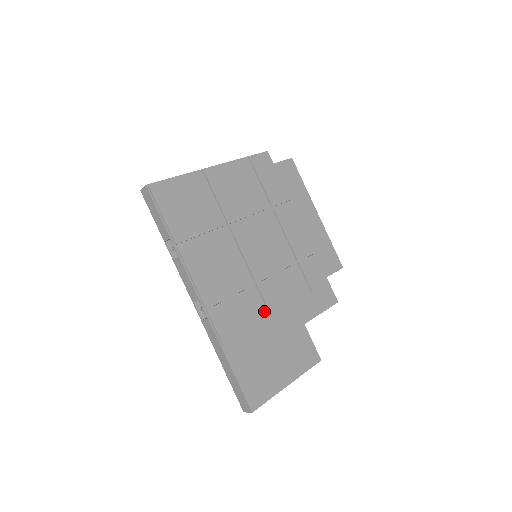
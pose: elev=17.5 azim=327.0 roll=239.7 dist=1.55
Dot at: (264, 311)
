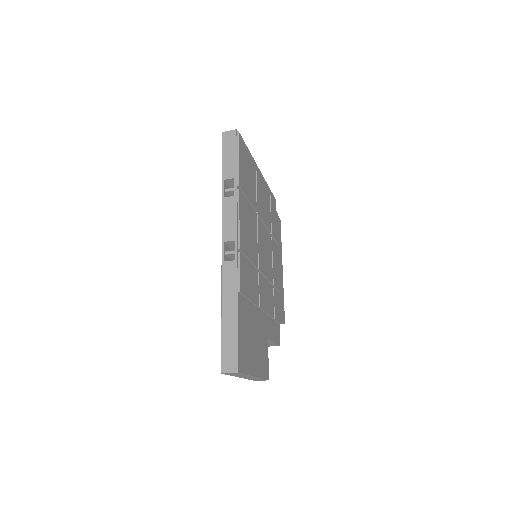
Dot at: (258, 297)
